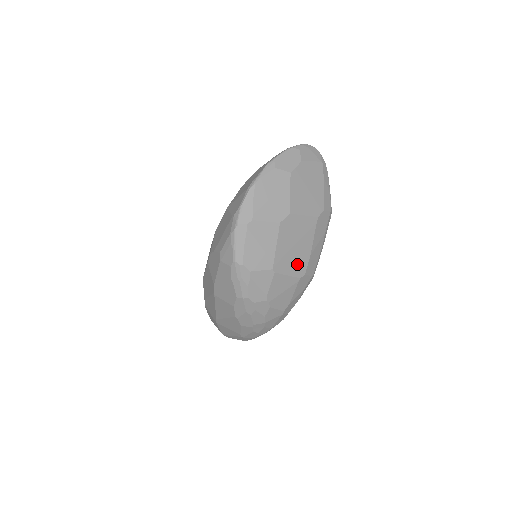
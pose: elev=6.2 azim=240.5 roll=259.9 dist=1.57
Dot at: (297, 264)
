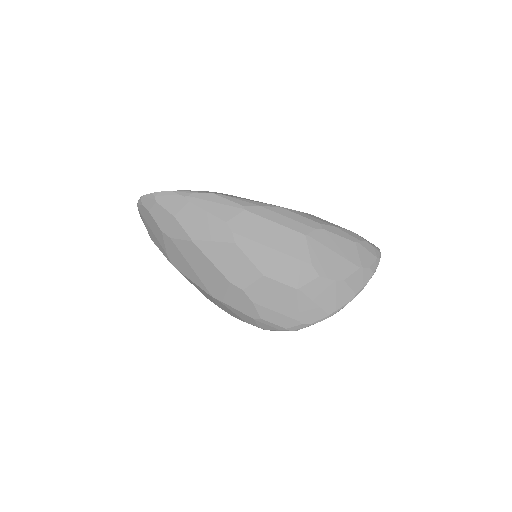
Dot at: occluded
